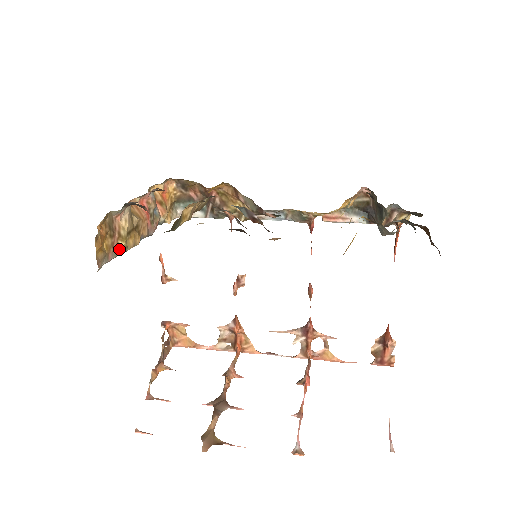
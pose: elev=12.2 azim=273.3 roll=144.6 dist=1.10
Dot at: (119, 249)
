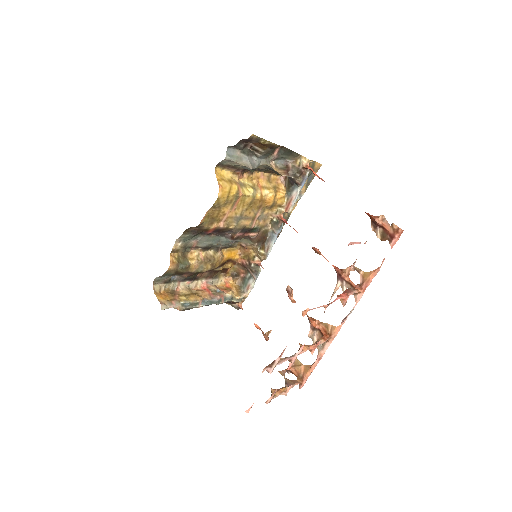
Dot at: (180, 300)
